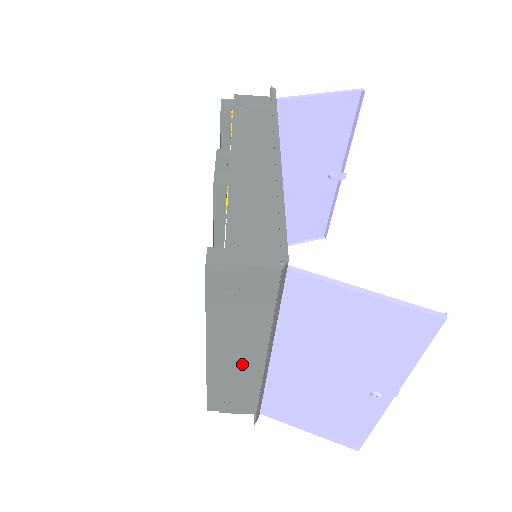
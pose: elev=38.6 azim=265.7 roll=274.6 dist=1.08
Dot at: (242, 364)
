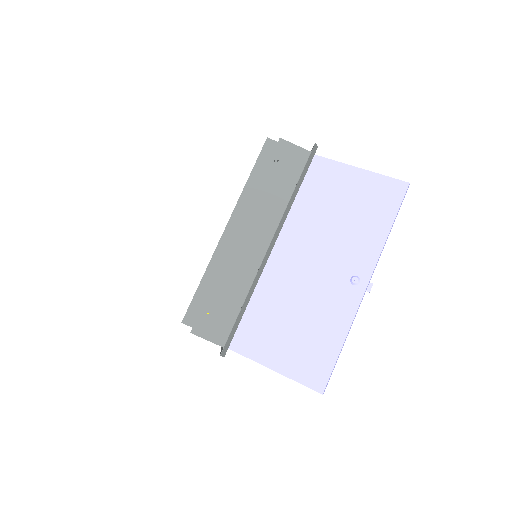
Dot at: (247, 251)
